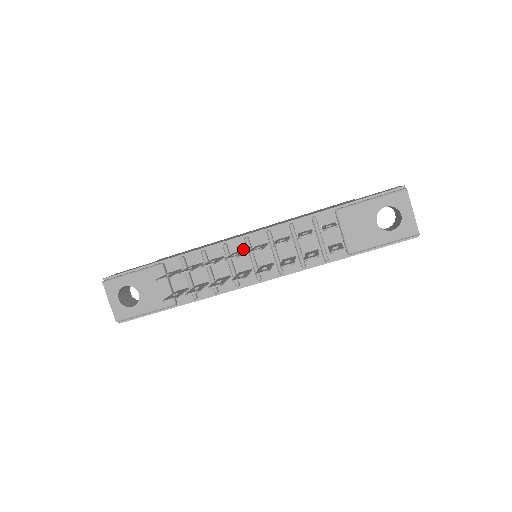
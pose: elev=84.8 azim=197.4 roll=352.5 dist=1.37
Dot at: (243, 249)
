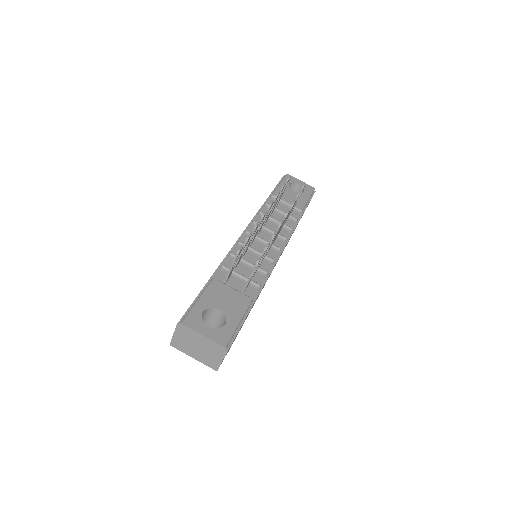
Dot at: occluded
